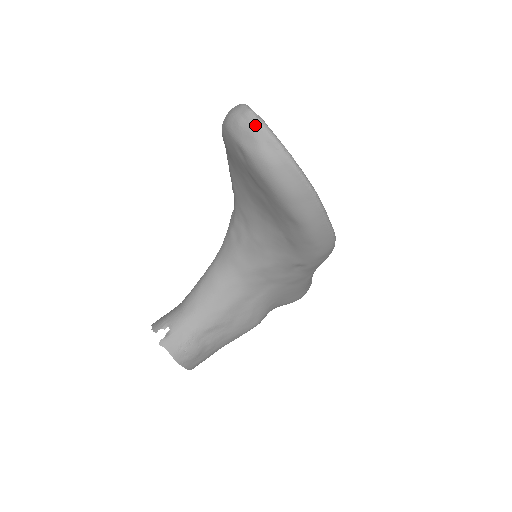
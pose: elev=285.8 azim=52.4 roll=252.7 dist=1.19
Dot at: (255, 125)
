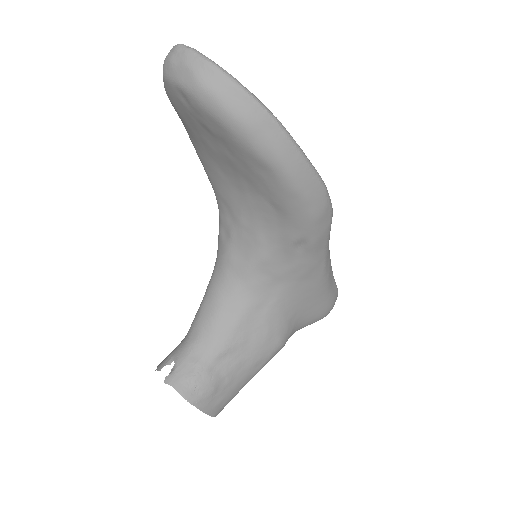
Dot at: (186, 55)
